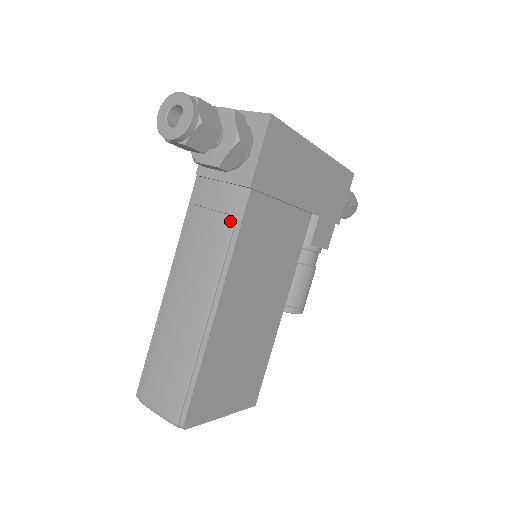
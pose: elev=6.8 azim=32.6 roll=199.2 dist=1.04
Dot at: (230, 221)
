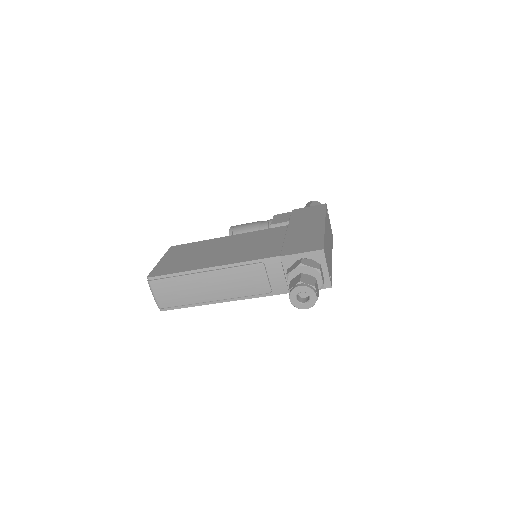
Dot at: (268, 291)
